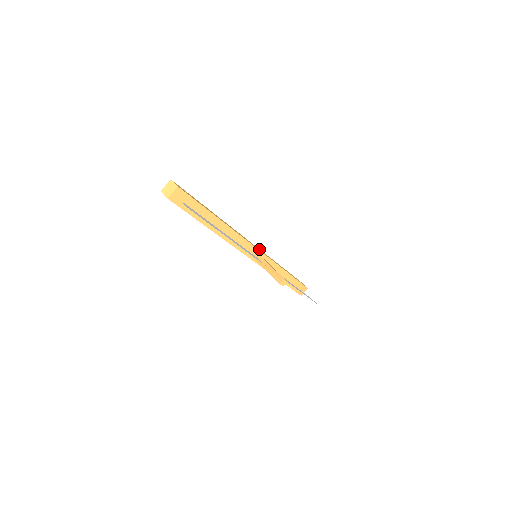
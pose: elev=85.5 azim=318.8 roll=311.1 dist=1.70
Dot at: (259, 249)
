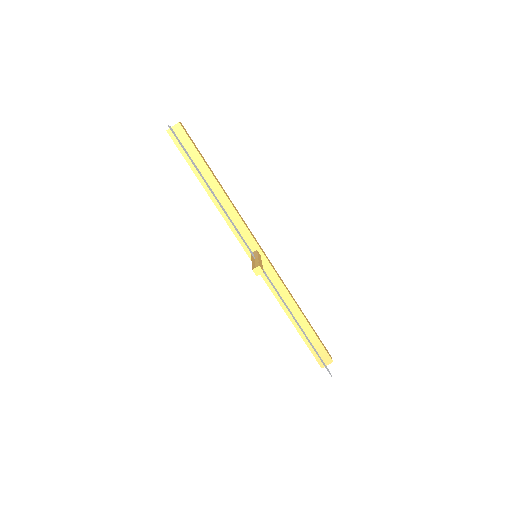
Dot at: (270, 262)
